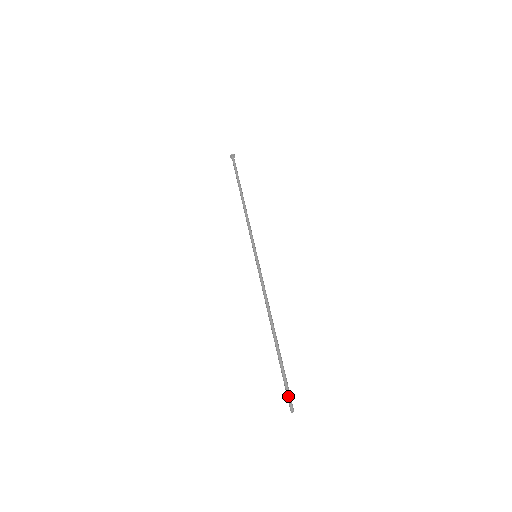
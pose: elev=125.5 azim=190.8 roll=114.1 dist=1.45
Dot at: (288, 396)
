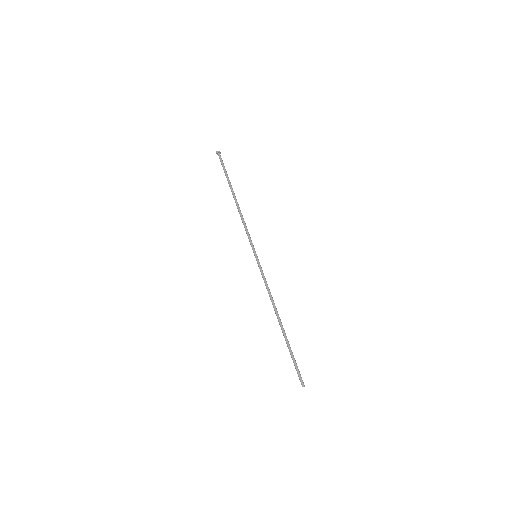
Dot at: (299, 375)
